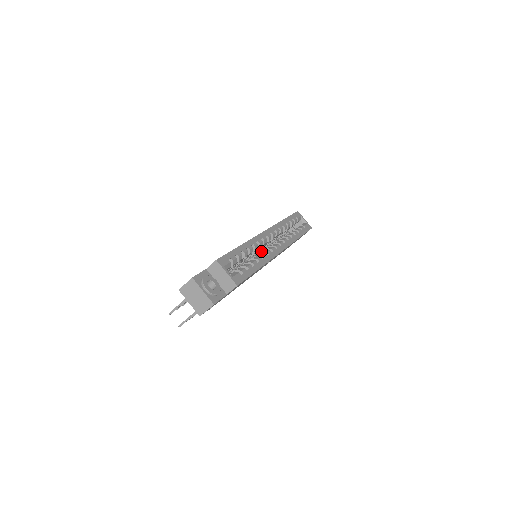
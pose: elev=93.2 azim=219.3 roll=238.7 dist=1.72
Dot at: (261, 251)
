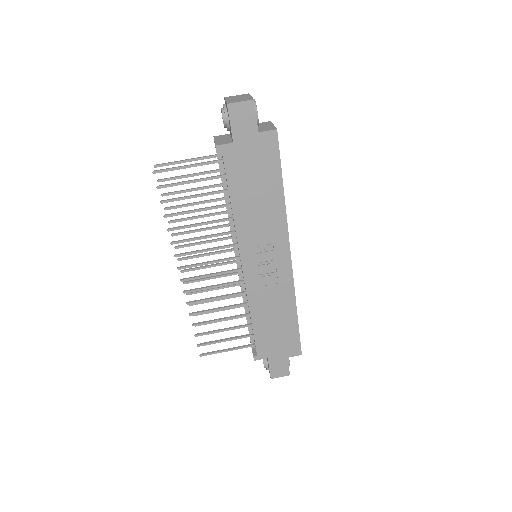
Dot at: occluded
